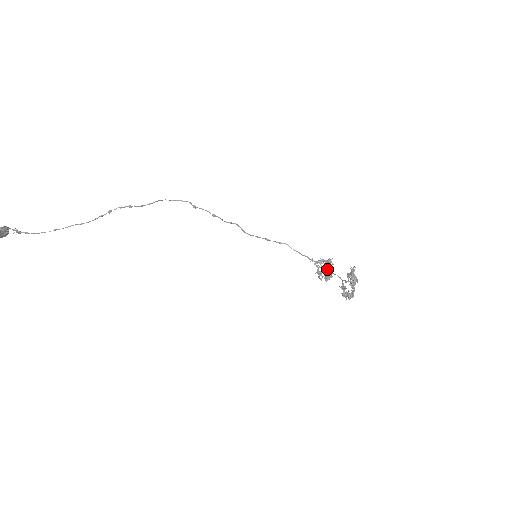
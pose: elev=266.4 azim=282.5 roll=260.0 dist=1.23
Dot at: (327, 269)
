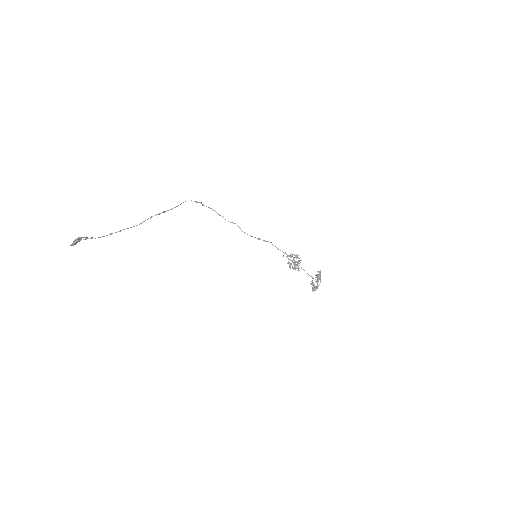
Dot at: (298, 264)
